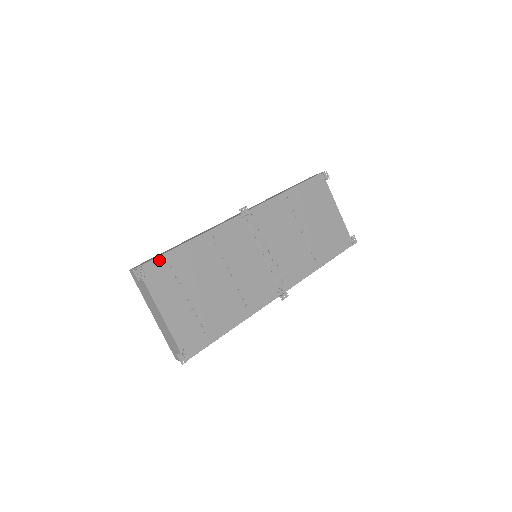
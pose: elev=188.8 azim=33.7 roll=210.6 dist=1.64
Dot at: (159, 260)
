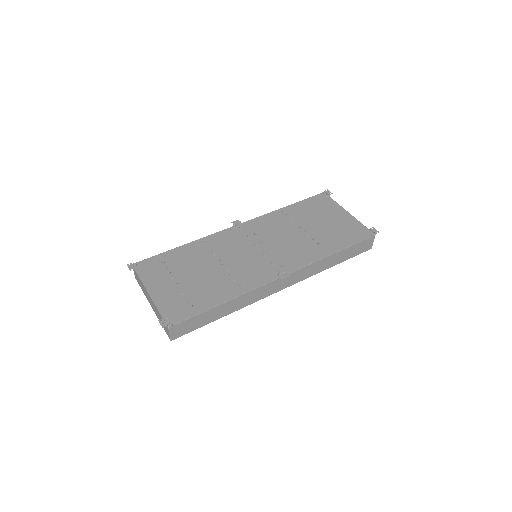
Dot at: (152, 259)
